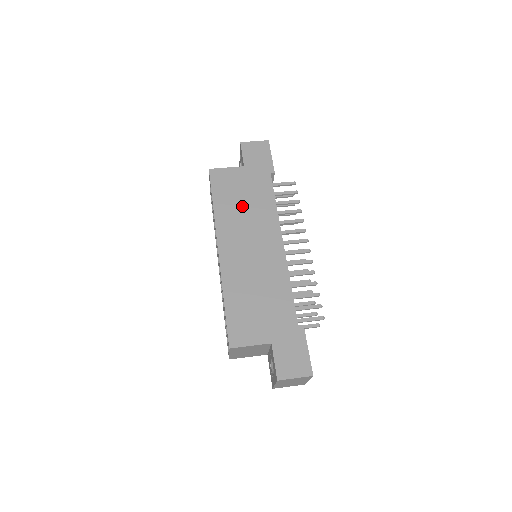
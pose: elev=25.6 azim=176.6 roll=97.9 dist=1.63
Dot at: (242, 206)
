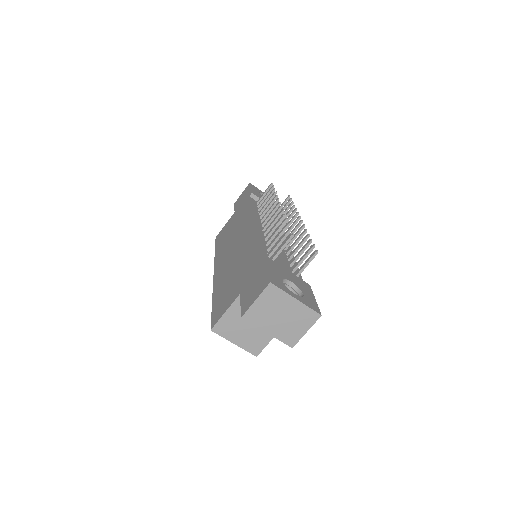
Dot at: (231, 233)
